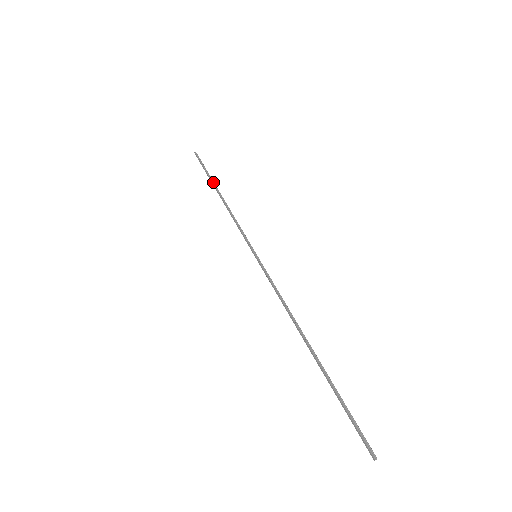
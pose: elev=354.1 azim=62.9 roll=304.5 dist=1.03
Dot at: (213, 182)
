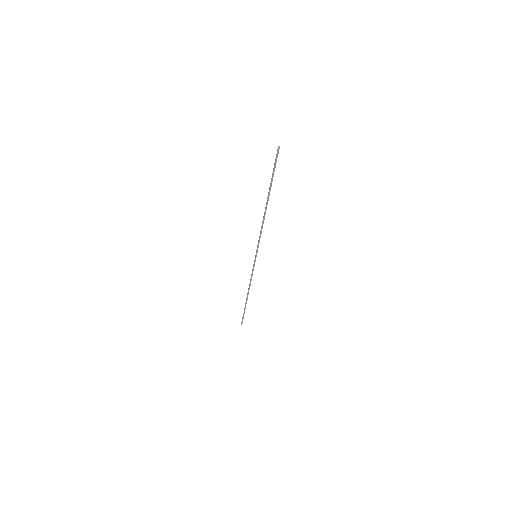
Dot at: (246, 303)
